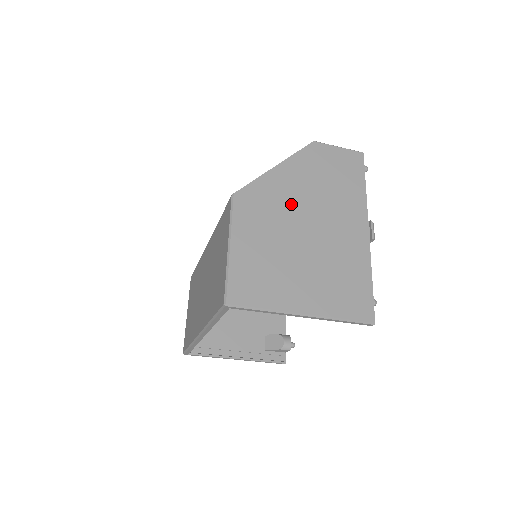
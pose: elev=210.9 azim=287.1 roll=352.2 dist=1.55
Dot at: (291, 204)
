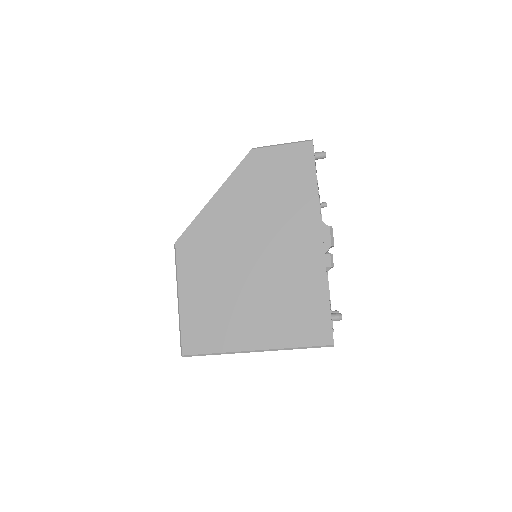
Dot at: (233, 236)
